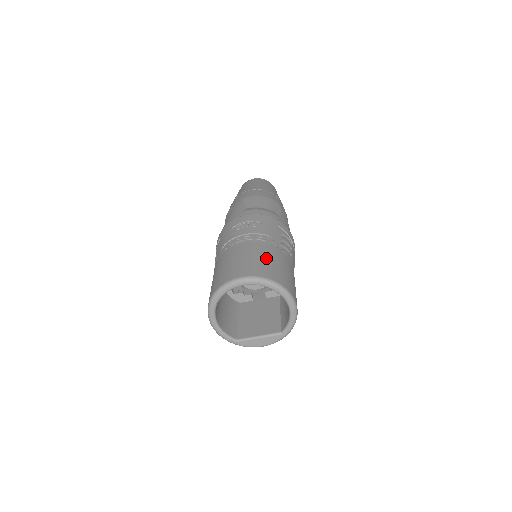
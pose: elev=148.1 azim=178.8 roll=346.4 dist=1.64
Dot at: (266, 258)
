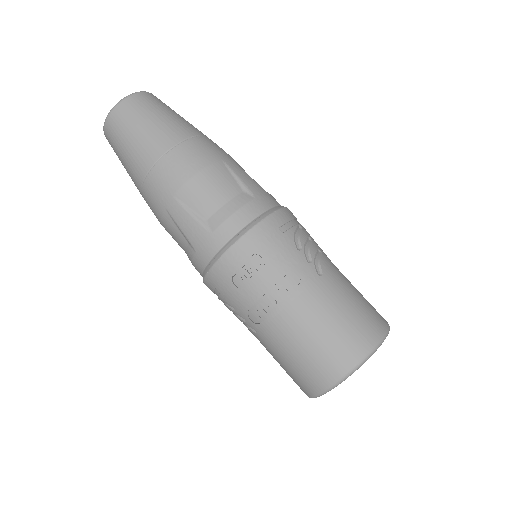
Dot at: (336, 317)
